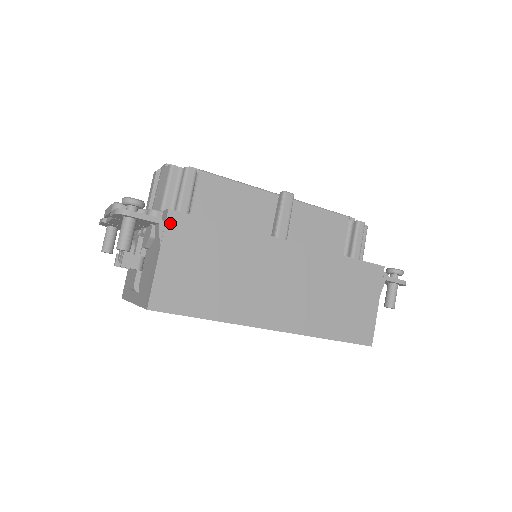
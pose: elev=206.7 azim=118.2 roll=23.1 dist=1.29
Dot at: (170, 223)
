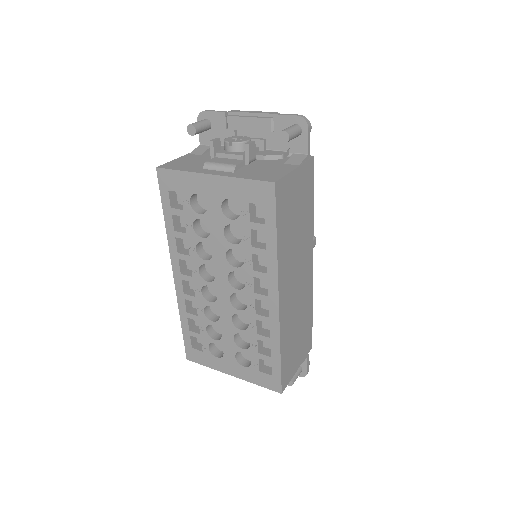
Dot at: (310, 163)
